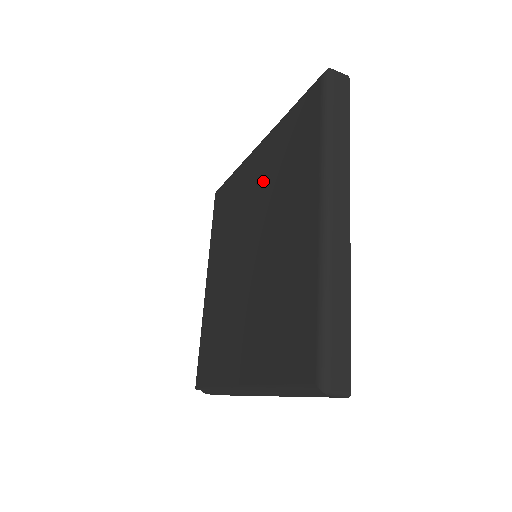
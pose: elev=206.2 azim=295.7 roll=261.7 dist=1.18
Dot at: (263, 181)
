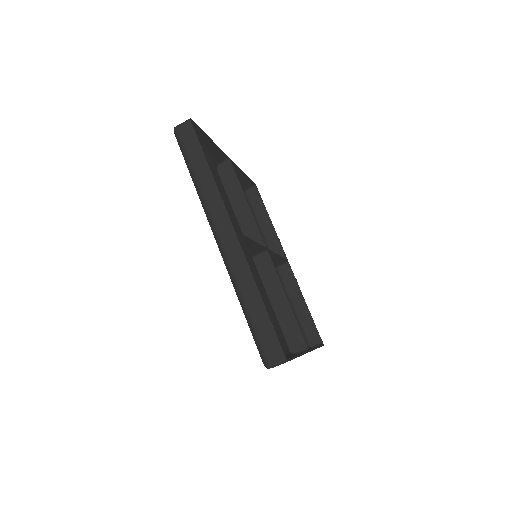
Dot at: occluded
